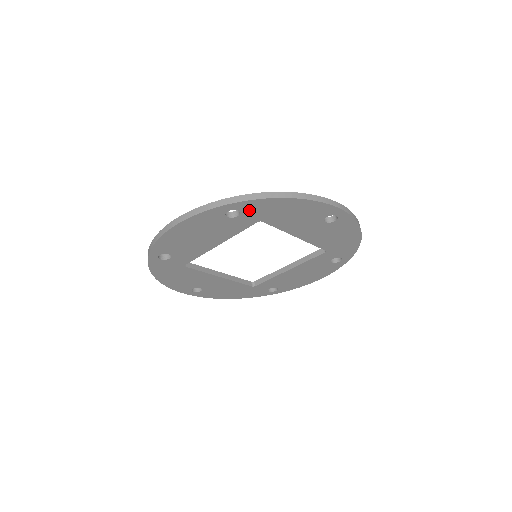
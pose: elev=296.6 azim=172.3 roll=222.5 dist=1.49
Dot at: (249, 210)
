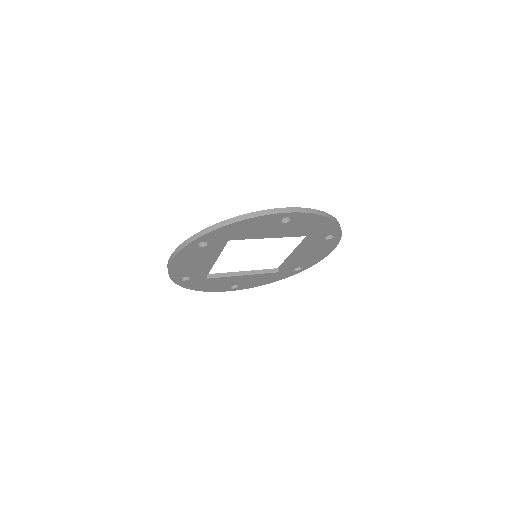
Dot at: (212, 239)
